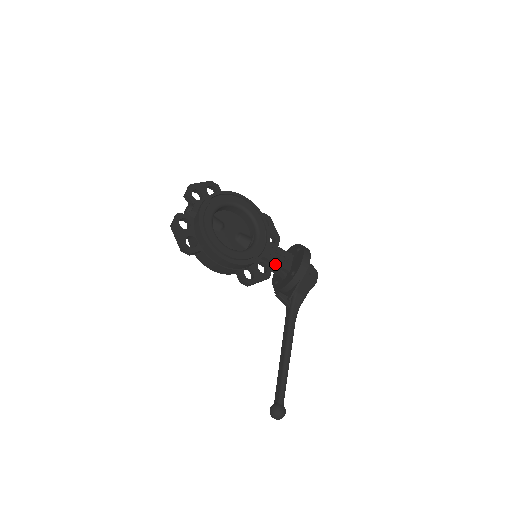
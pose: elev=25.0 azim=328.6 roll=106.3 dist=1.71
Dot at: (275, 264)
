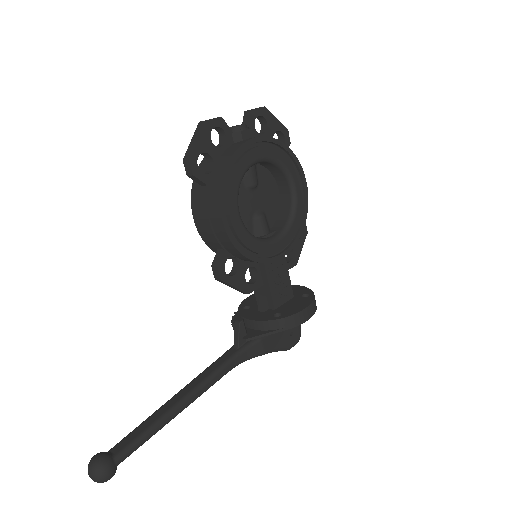
Dot at: (268, 285)
